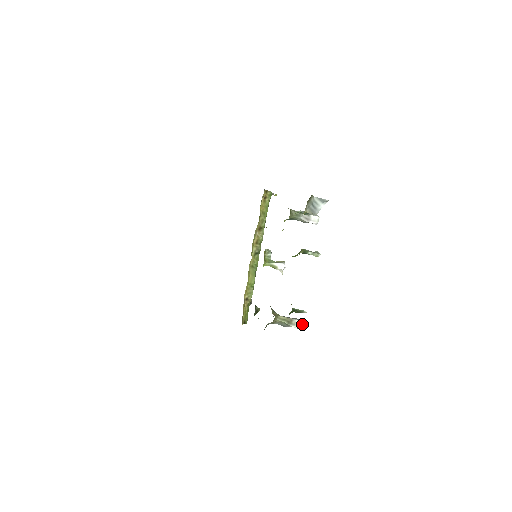
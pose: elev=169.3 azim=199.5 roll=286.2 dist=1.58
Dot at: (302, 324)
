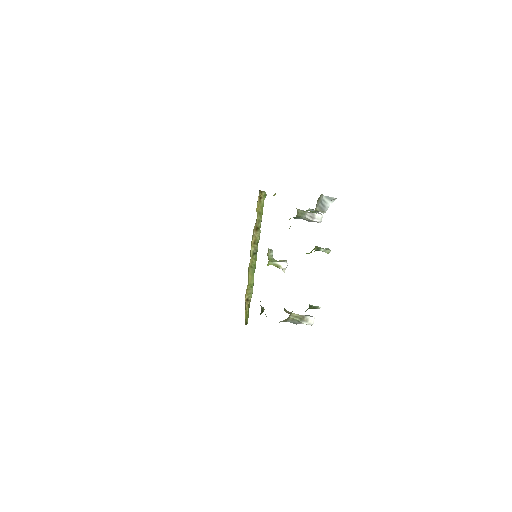
Dot at: (313, 320)
